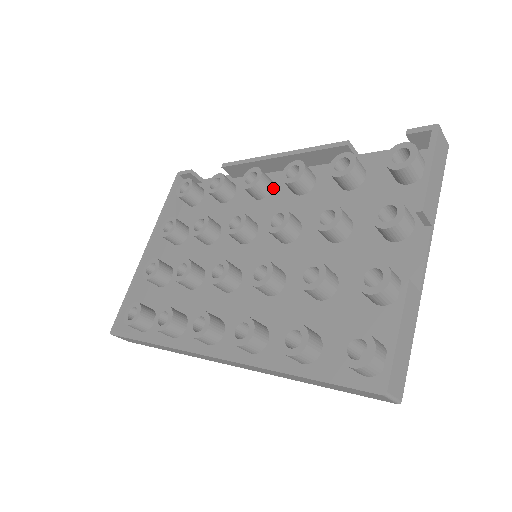
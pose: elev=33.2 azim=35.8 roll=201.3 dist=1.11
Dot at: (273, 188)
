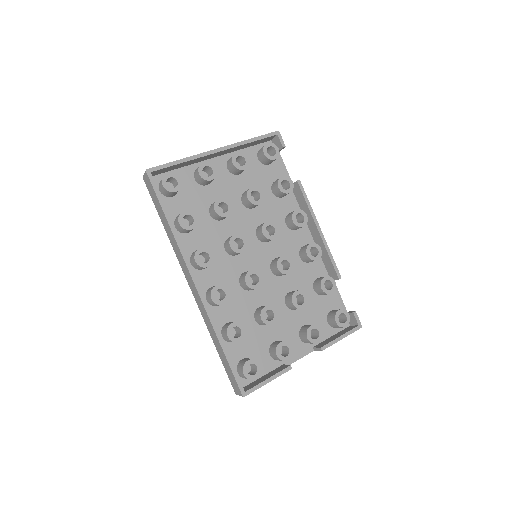
Dot at: (297, 230)
